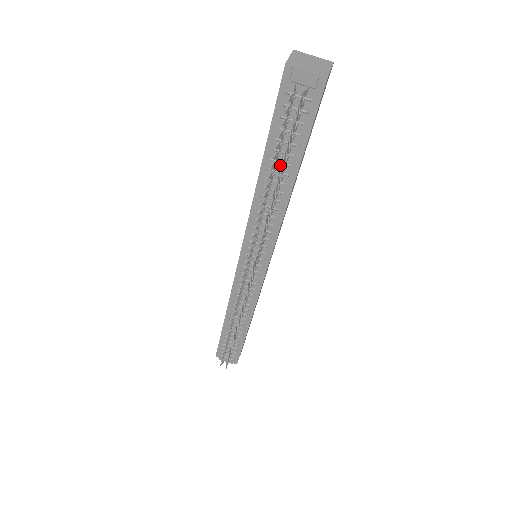
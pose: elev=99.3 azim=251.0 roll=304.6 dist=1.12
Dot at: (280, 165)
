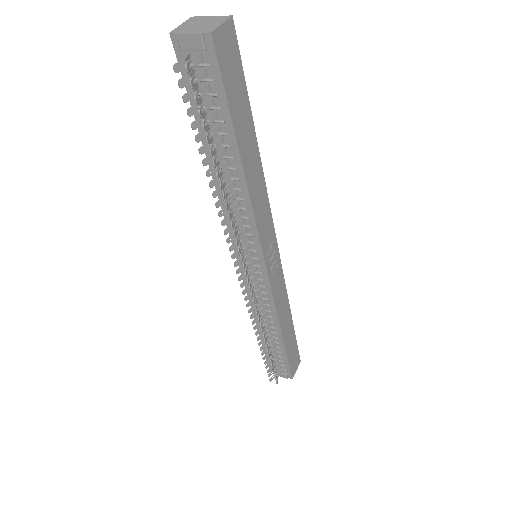
Dot at: (220, 148)
